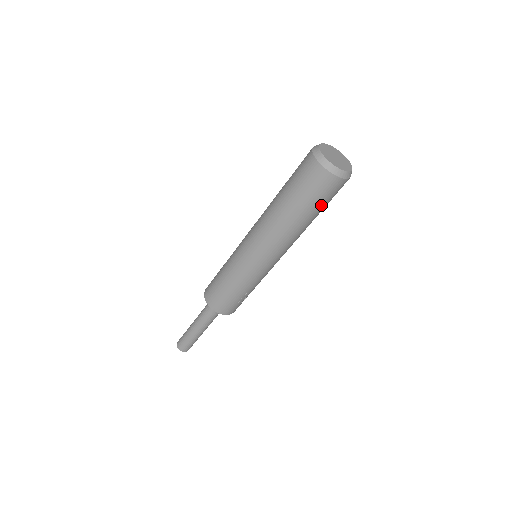
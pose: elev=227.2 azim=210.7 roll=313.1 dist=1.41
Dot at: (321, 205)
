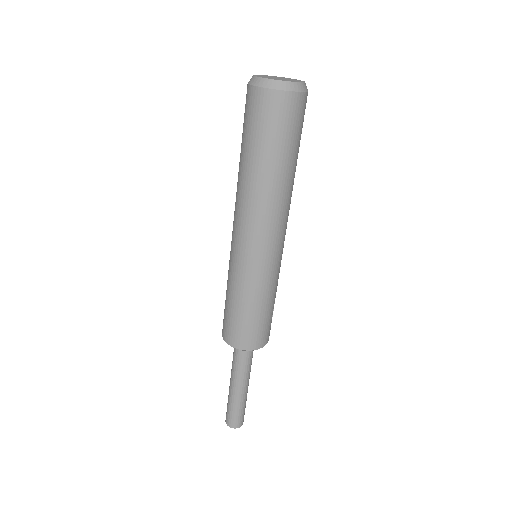
Dot at: (300, 139)
